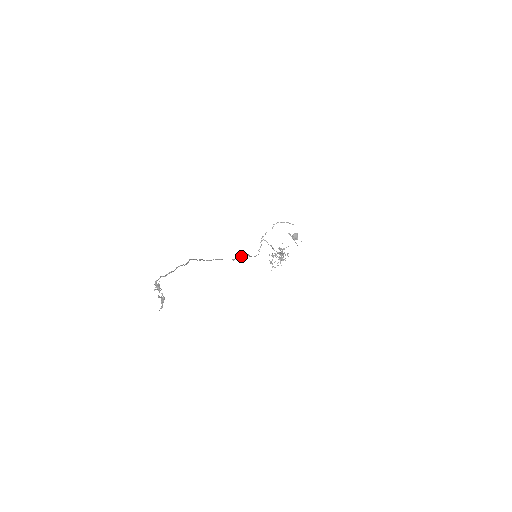
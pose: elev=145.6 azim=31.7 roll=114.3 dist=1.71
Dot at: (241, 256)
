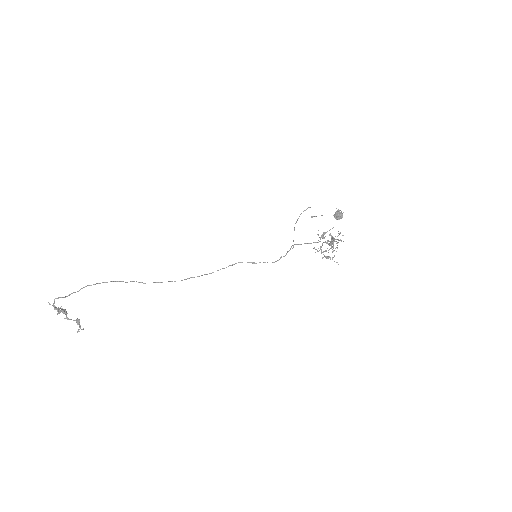
Dot at: (228, 266)
